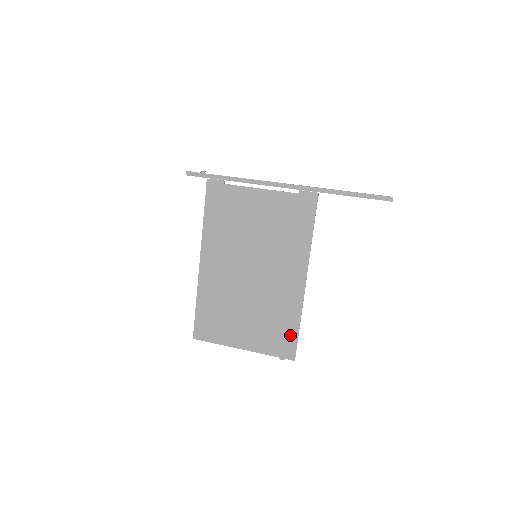
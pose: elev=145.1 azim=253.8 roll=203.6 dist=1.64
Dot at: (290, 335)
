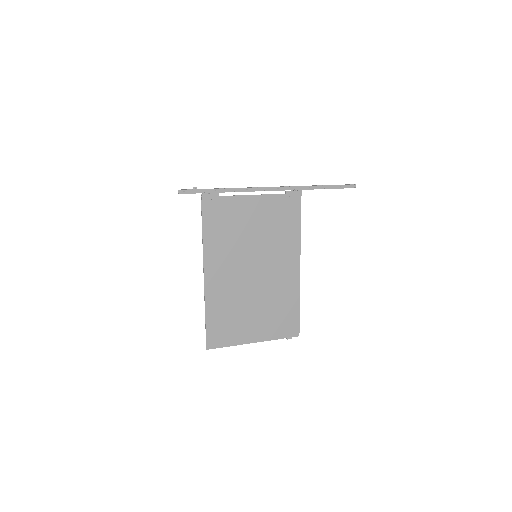
Dot at: (293, 316)
